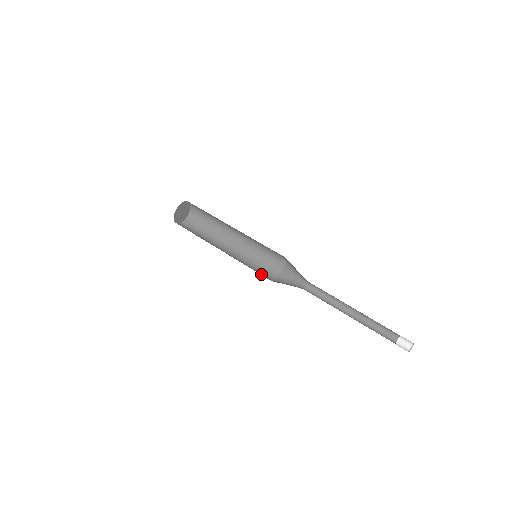
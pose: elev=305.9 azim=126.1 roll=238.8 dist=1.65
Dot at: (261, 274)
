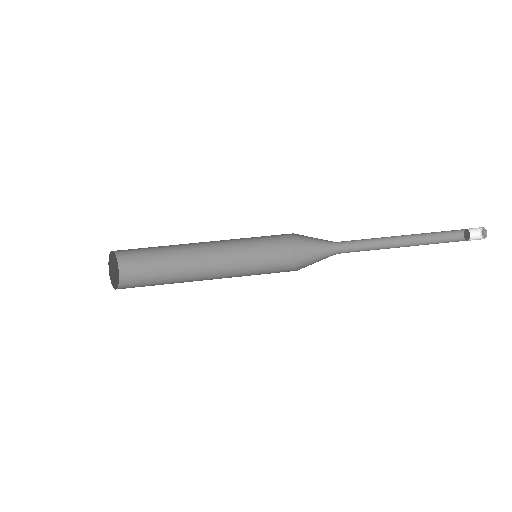
Dot at: occluded
